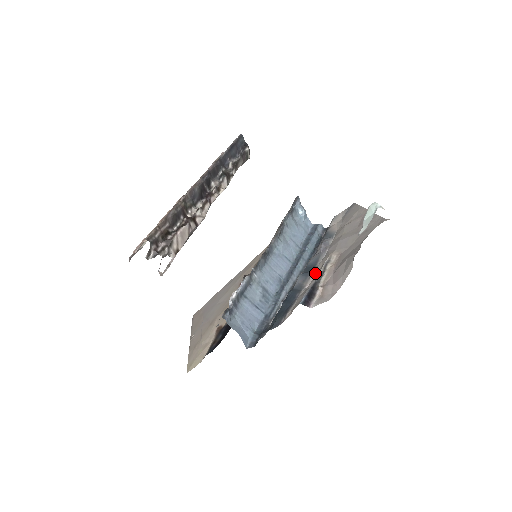
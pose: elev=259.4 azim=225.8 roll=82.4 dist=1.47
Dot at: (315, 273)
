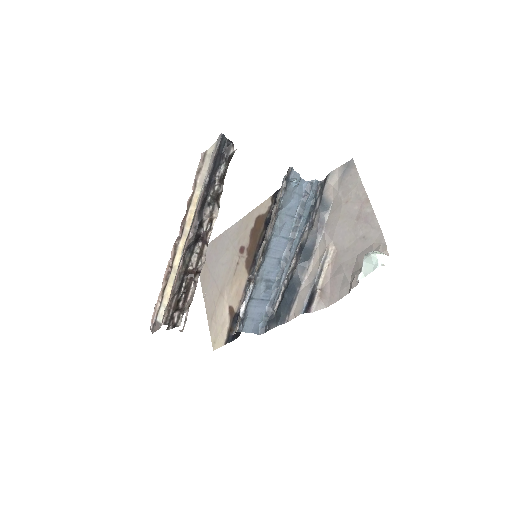
Dot at: (313, 264)
